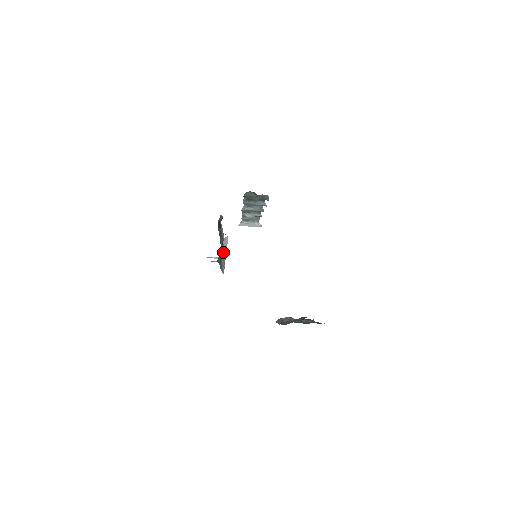
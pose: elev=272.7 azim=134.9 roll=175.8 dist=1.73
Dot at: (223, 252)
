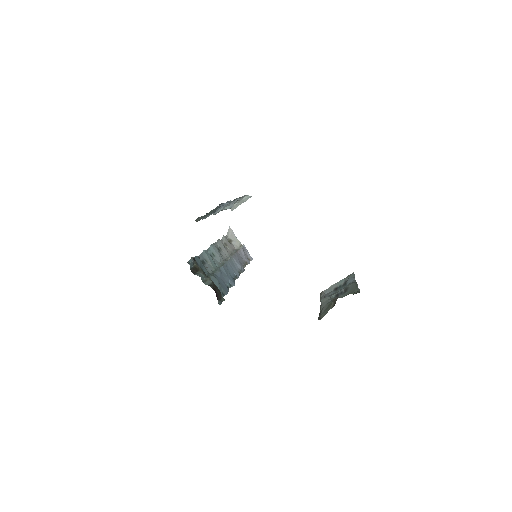
Dot at: (235, 247)
